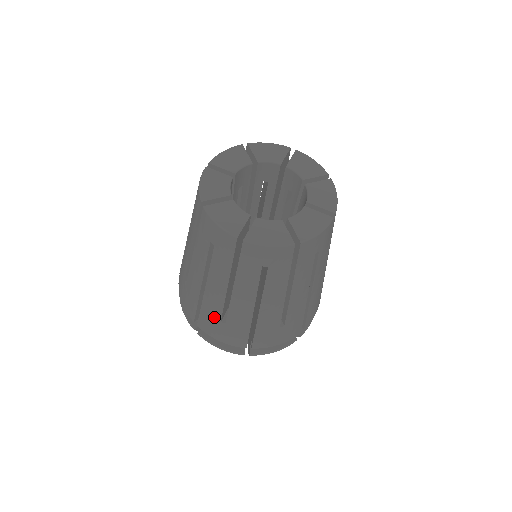
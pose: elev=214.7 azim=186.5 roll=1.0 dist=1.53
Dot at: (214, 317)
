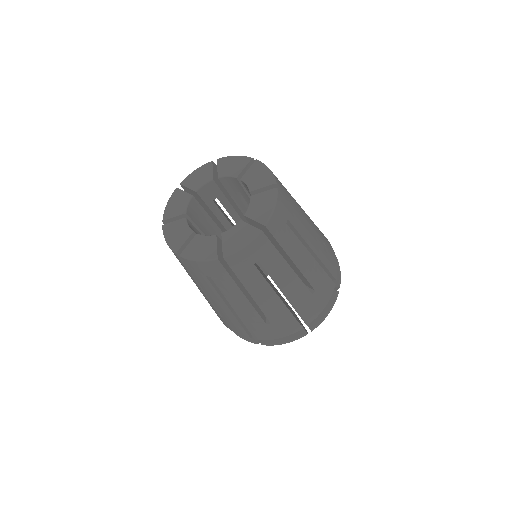
Dot at: (215, 311)
